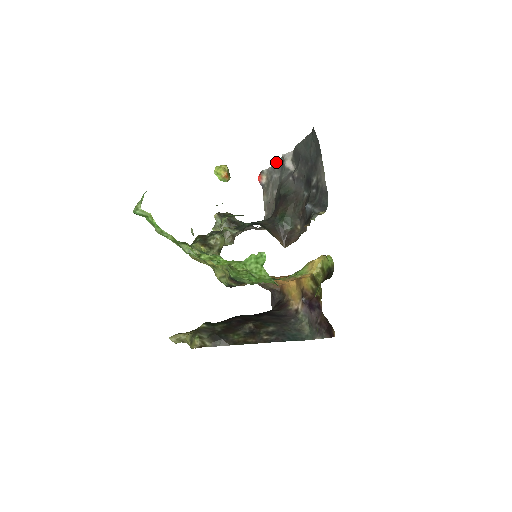
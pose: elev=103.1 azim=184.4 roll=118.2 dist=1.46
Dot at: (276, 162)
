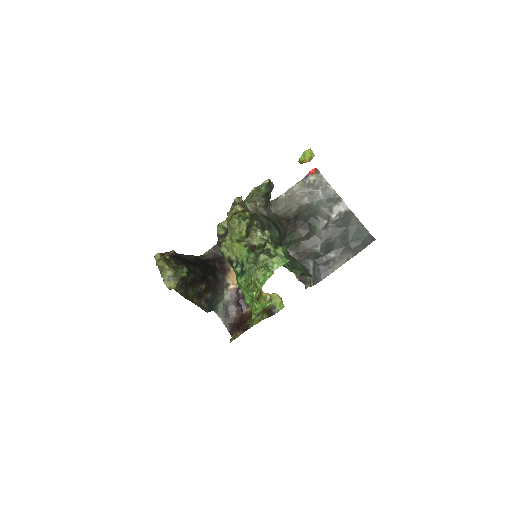
Dot at: occluded
